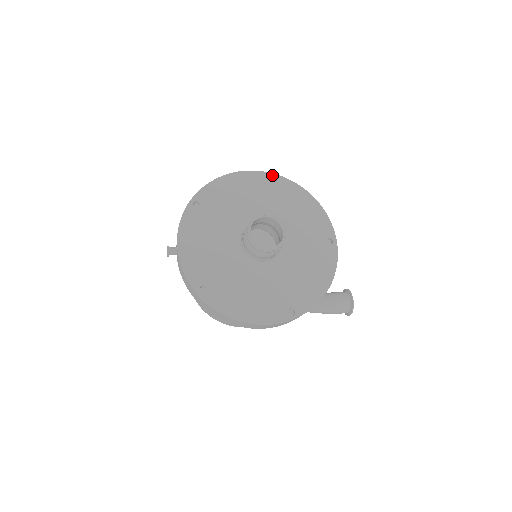
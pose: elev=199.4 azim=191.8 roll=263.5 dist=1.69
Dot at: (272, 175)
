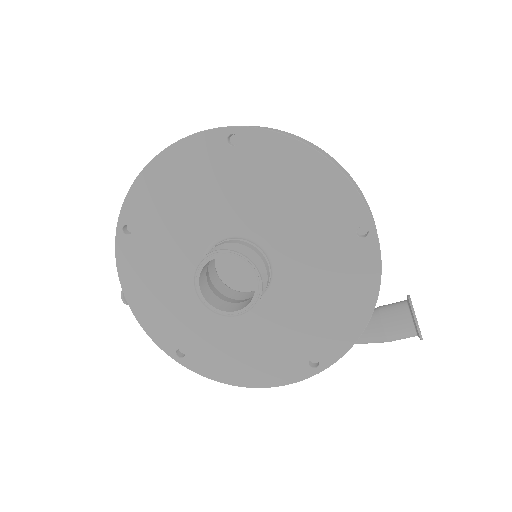
Dot at: (227, 131)
